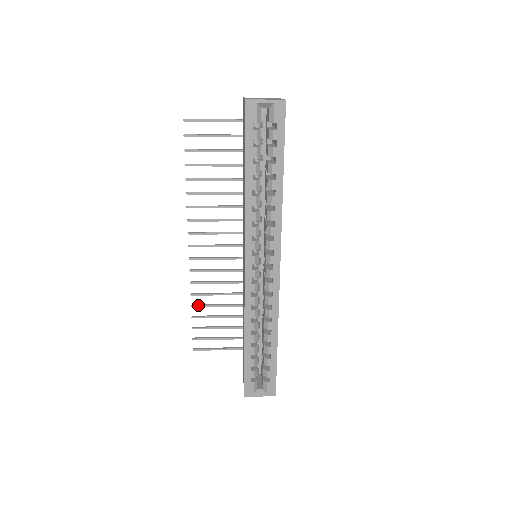
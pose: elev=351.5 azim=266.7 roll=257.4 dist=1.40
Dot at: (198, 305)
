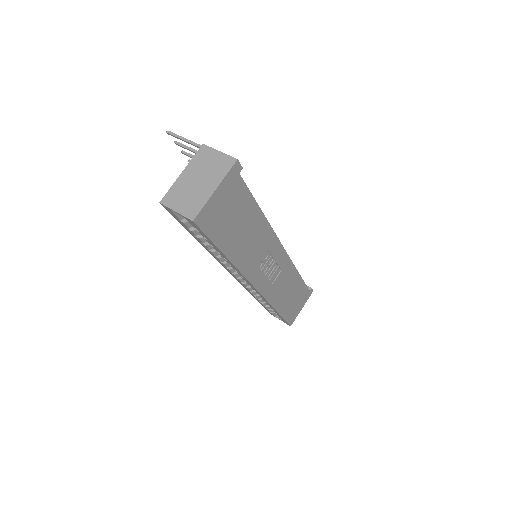
Dot at: occluded
